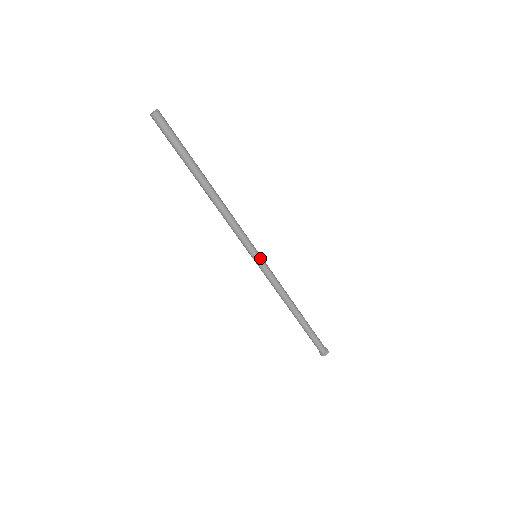
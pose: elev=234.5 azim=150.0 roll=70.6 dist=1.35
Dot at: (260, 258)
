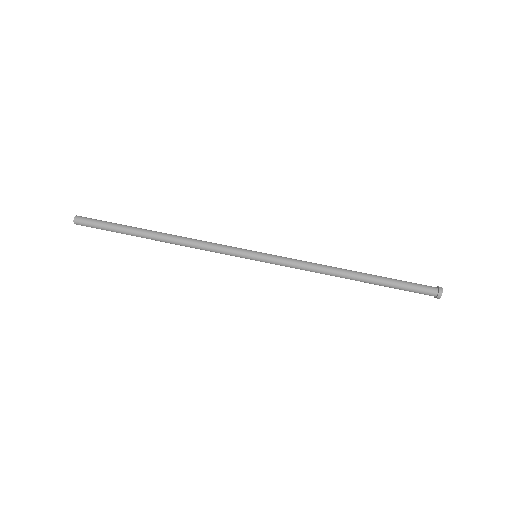
Dot at: (260, 253)
